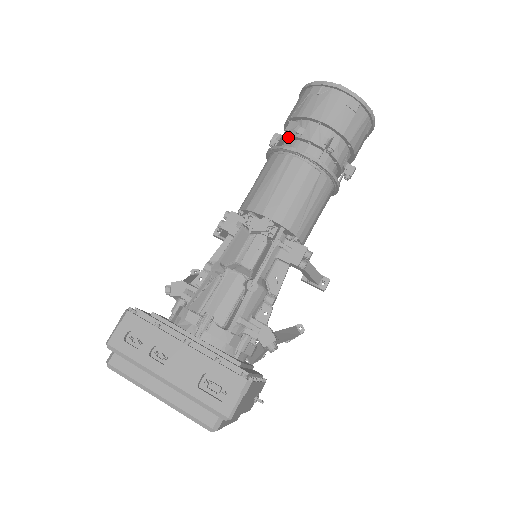
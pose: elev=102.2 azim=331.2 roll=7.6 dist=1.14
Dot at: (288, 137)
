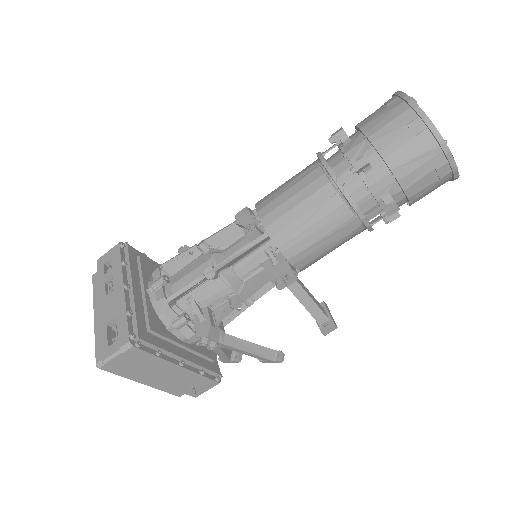
Dot at: (333, 145)
